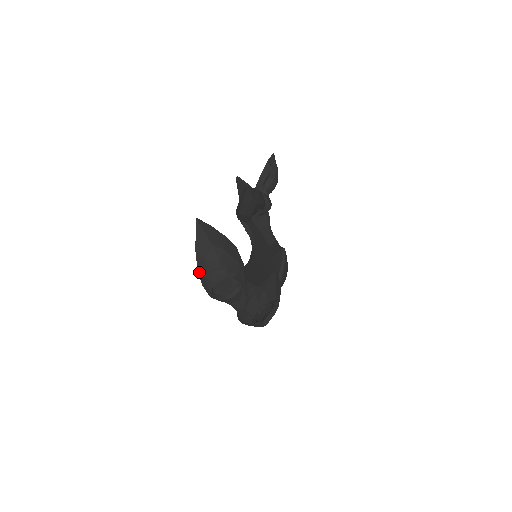
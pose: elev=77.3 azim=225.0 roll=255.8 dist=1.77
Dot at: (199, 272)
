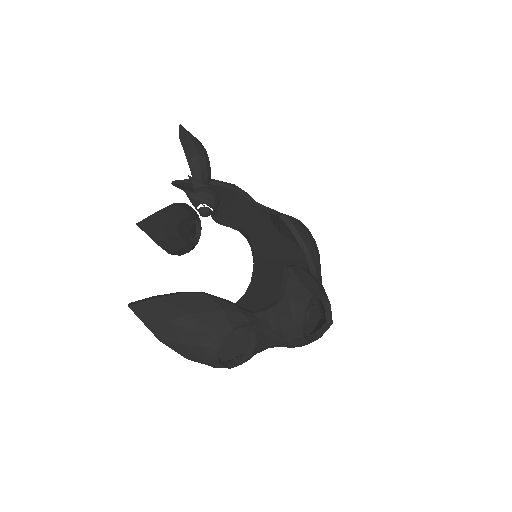
Dot at: (189, 359)
